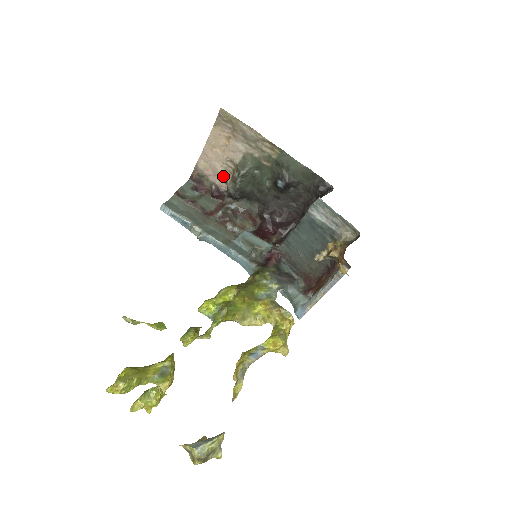
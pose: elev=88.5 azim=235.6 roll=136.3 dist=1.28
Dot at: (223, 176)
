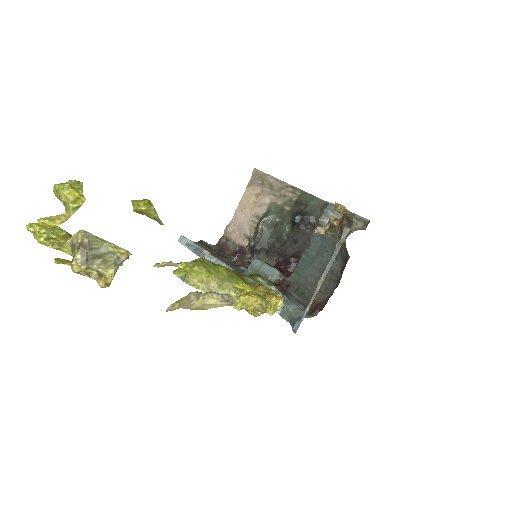
Dot at: (248, 234)
